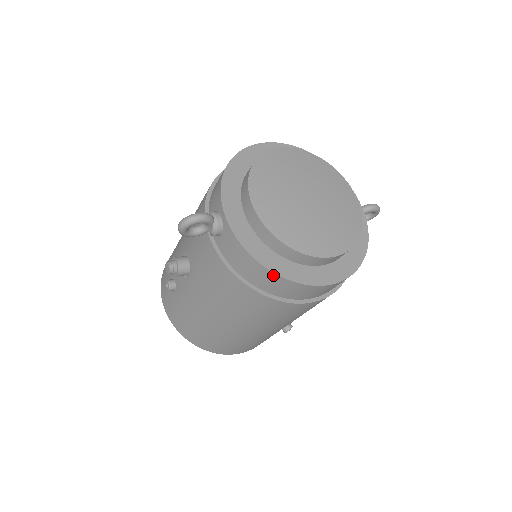
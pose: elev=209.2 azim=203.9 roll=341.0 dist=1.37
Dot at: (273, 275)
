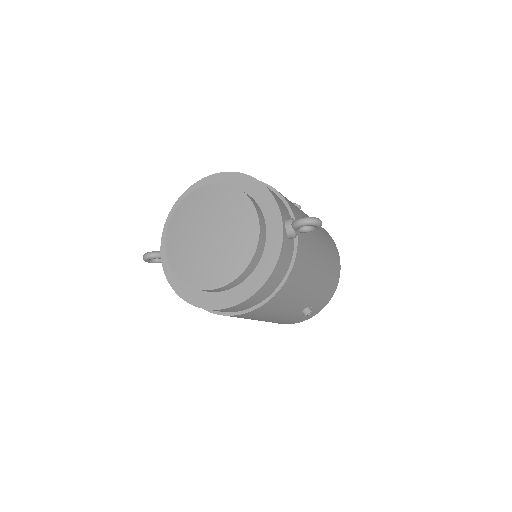
Dot at: (184, 299)
